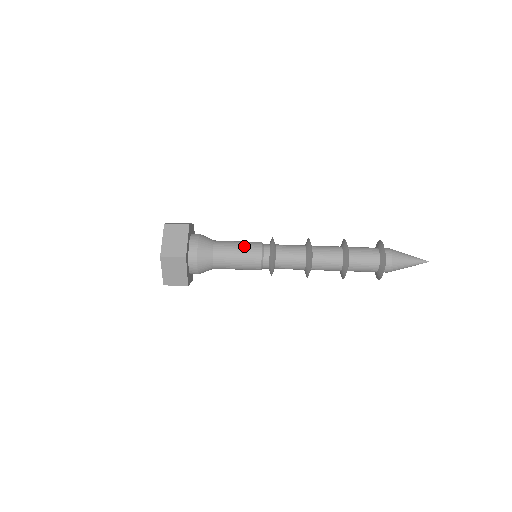
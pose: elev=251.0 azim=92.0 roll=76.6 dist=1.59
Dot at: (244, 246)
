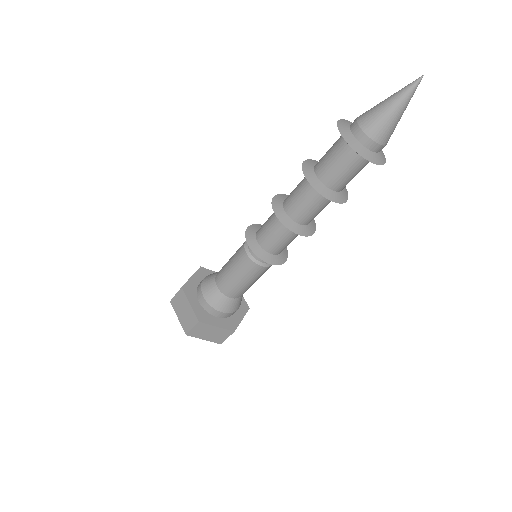
Dot at: (245, 276)
